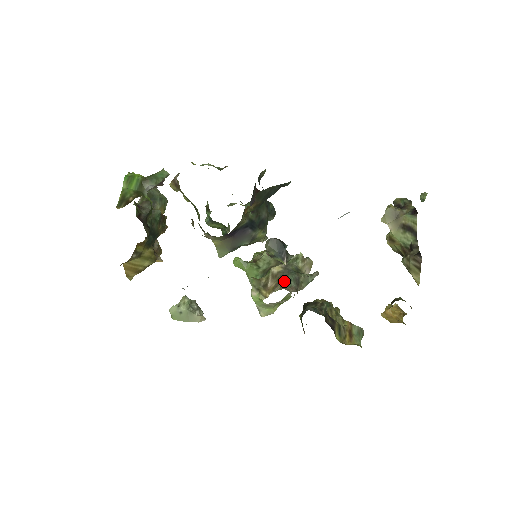
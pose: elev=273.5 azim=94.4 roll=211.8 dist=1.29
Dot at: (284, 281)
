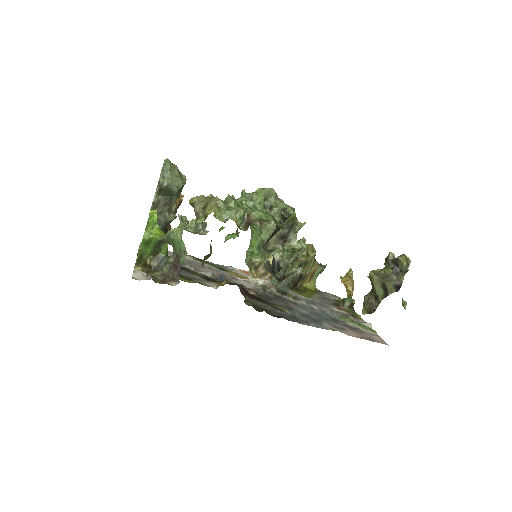
Dot at: (271, 276)
